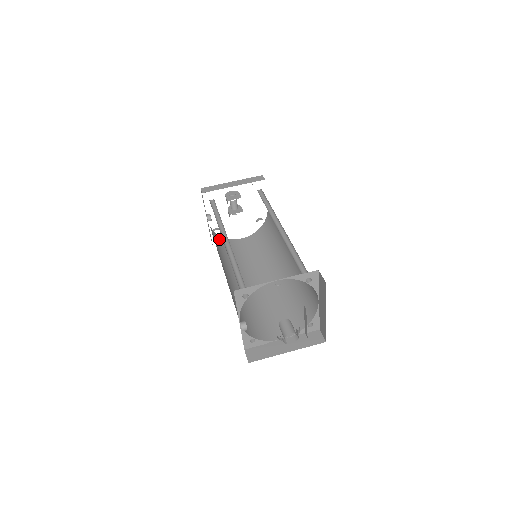
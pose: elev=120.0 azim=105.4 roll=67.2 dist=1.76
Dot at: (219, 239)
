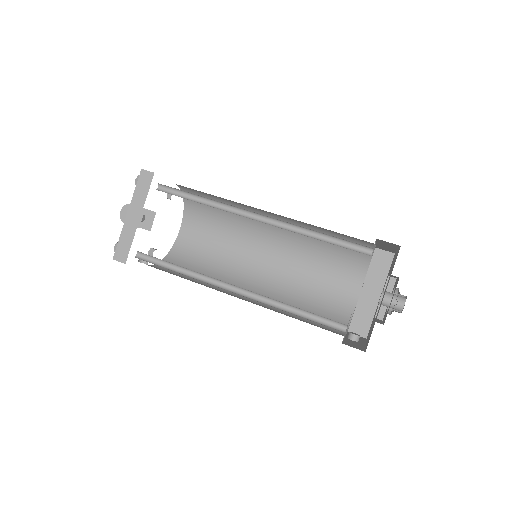
Dot at: (173, 262)
